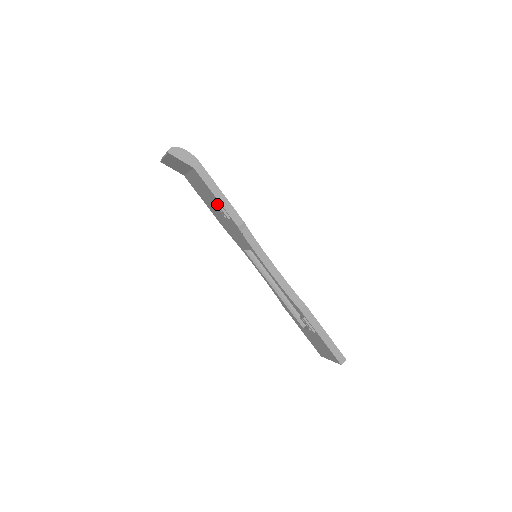
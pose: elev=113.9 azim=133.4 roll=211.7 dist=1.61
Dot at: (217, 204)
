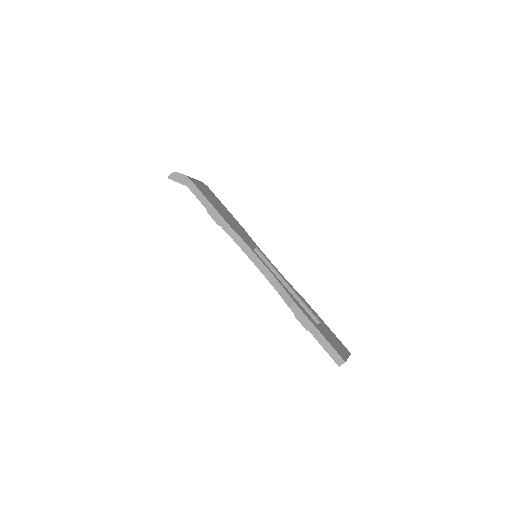
Dot at: (208, 213)
